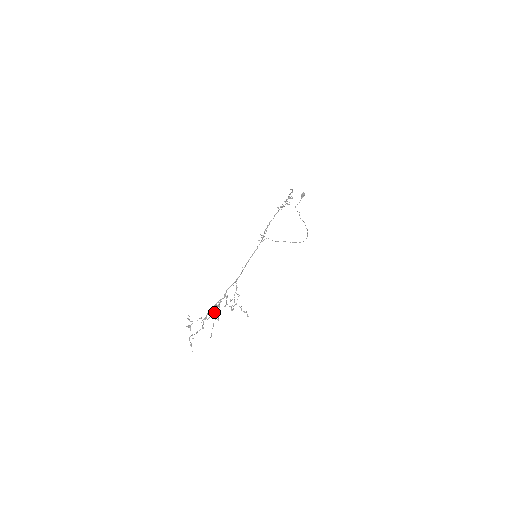
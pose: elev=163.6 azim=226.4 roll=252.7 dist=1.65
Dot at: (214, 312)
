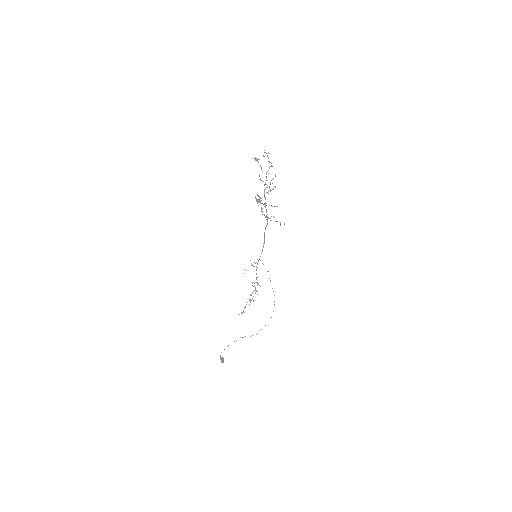
Dot at: (258, 196)
